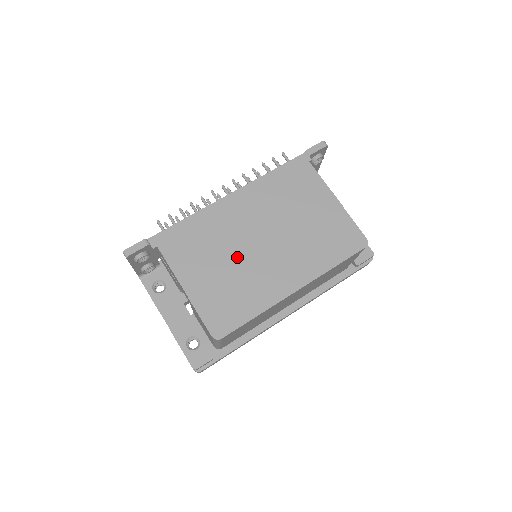
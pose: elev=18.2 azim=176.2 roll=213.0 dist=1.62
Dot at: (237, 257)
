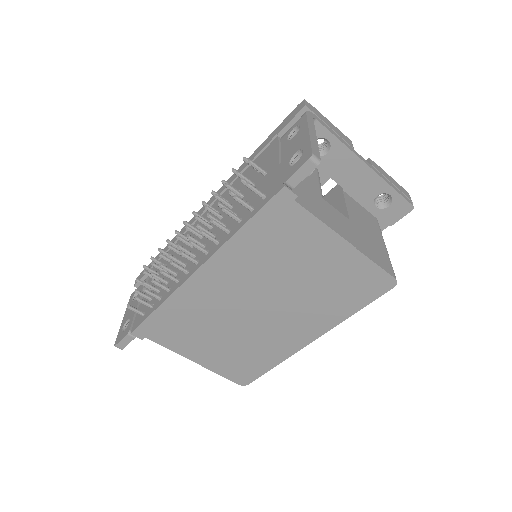
Dot at: (235, 329)
